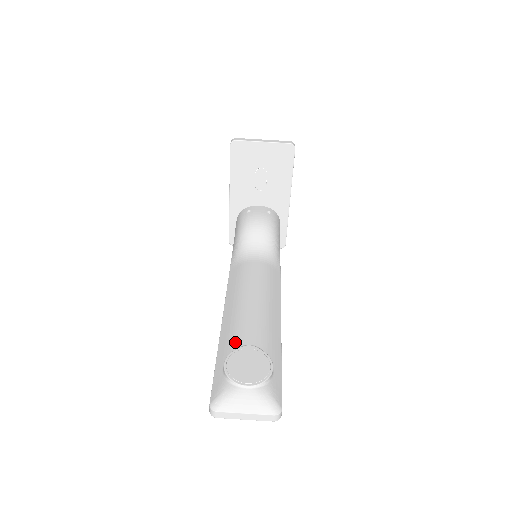
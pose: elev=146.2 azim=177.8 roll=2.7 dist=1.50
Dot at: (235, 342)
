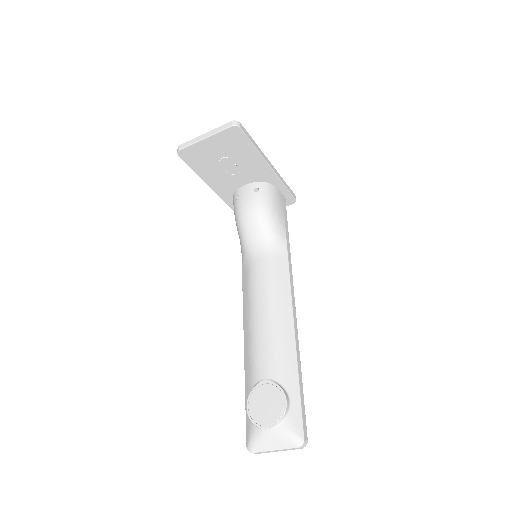
Dot at: (253, 377)
